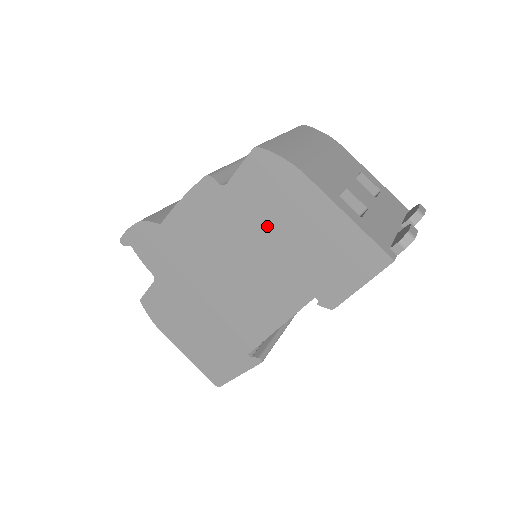
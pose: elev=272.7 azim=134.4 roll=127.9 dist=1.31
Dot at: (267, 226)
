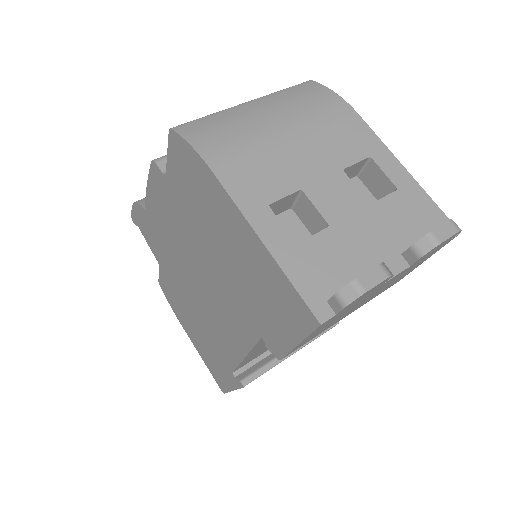
Dot at: (205, 233)
